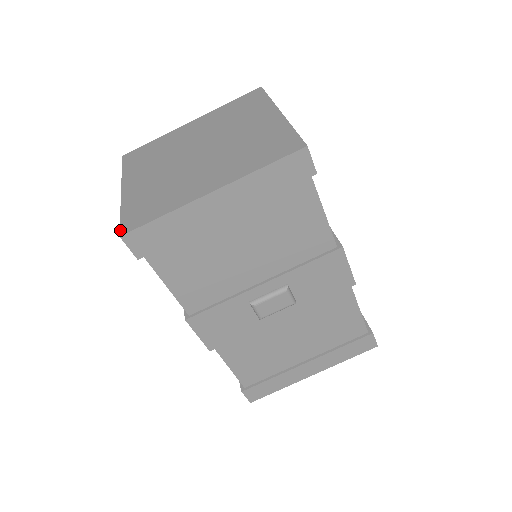
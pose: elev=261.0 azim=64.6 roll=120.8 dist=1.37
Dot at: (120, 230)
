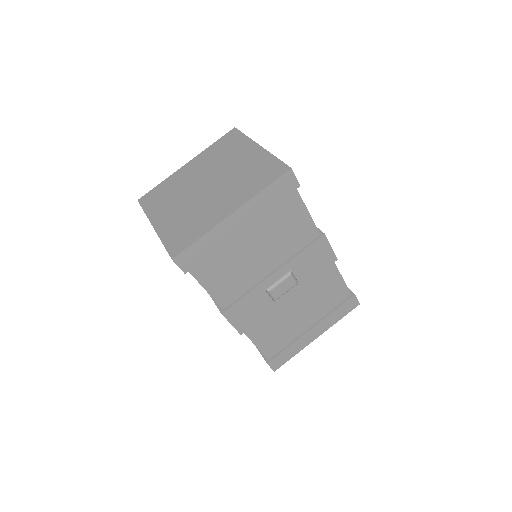
Dot at: (170, 255)
